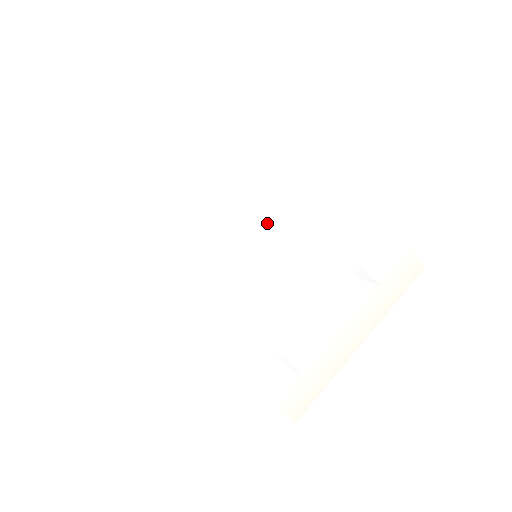
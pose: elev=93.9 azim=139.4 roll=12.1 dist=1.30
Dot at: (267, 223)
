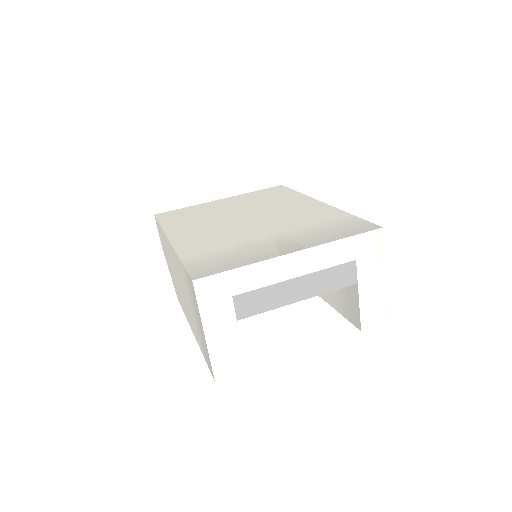
Dot at: (265, 212)
